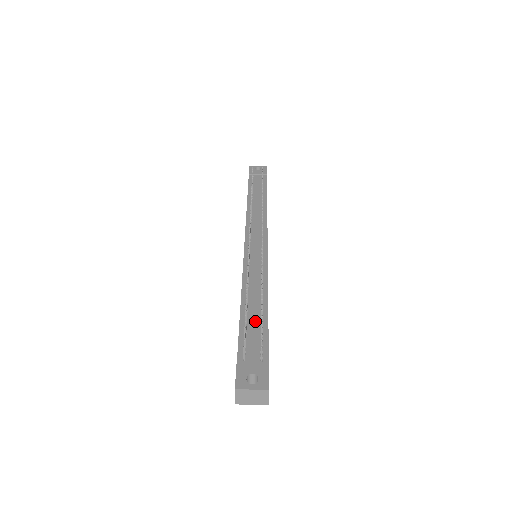
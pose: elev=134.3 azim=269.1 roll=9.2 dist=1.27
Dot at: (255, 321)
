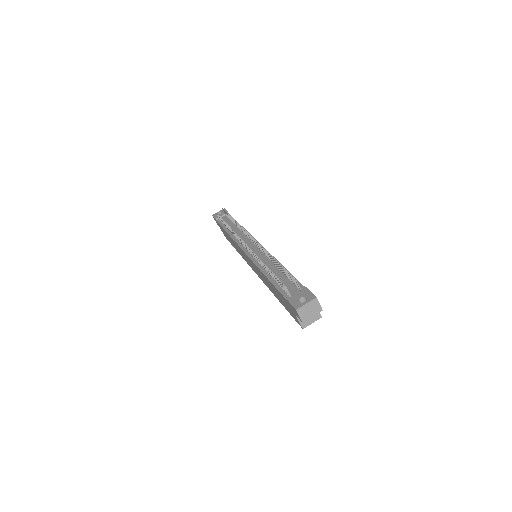
Dot at: (282, 278)
